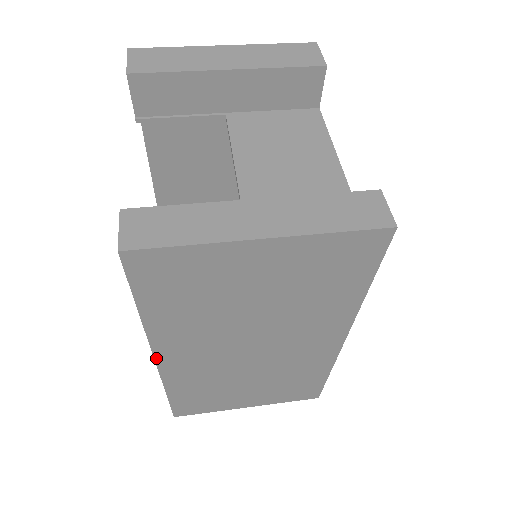
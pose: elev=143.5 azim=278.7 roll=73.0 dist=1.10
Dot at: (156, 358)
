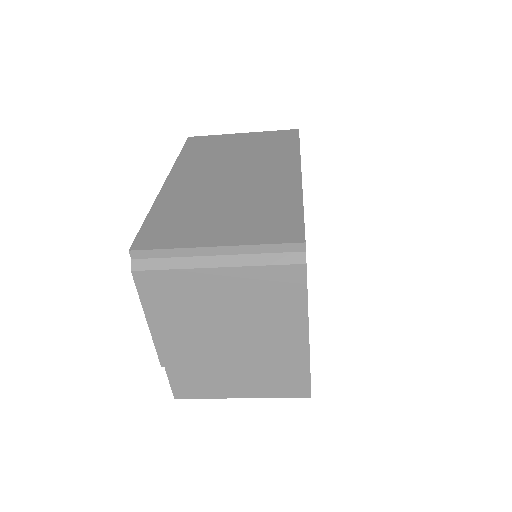
Dot at: (168, 179)
